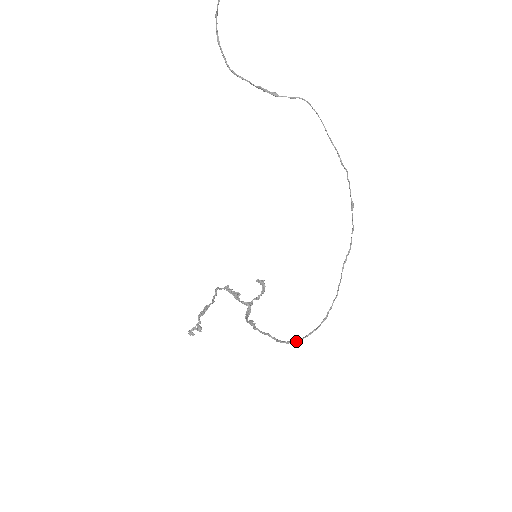
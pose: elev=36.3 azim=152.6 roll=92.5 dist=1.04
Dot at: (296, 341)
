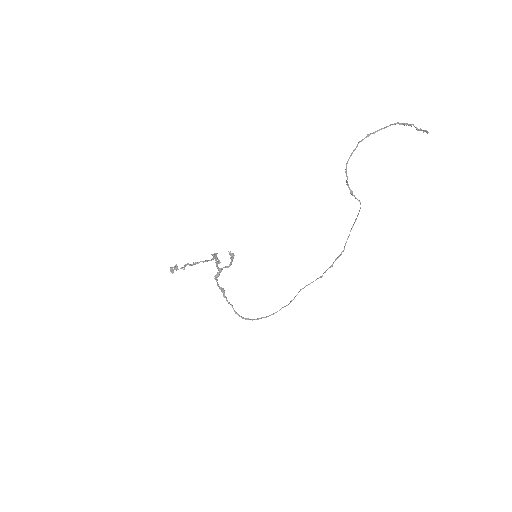
Dot at: occluded
